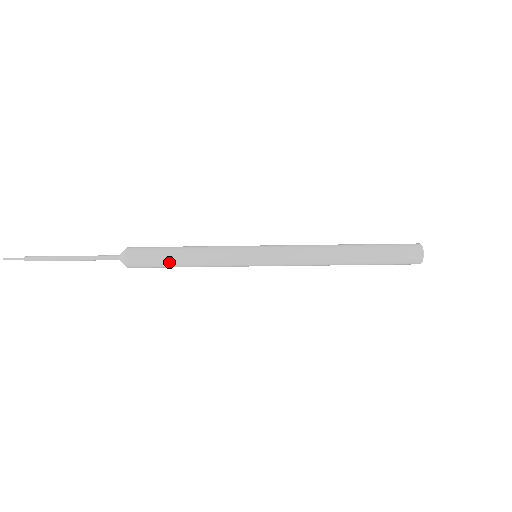
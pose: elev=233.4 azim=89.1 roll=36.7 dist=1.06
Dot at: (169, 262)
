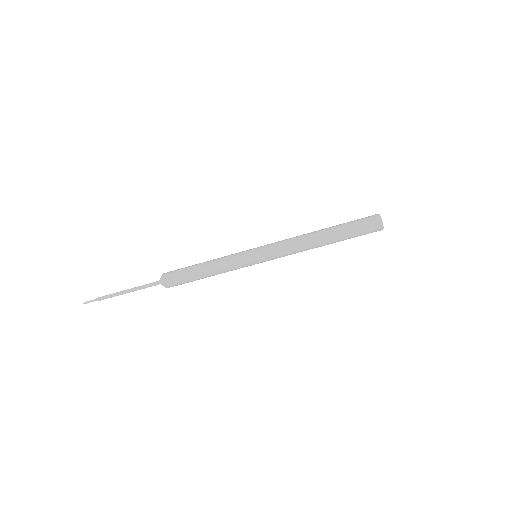
Dot at: (194, 278)
